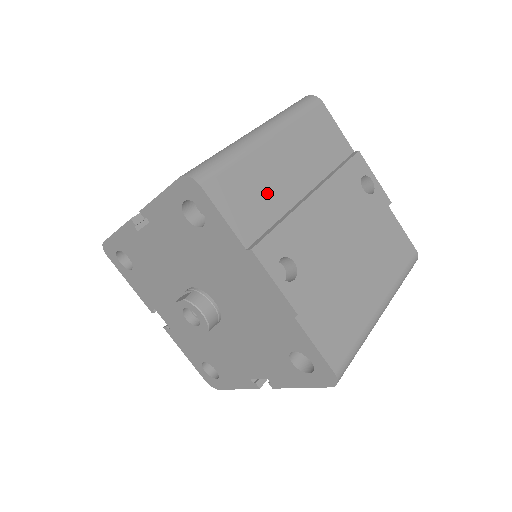
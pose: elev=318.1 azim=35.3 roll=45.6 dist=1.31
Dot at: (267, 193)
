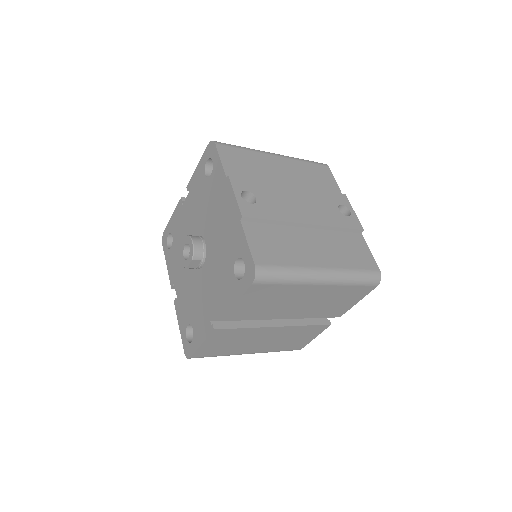
Dot at: (258, 170)
